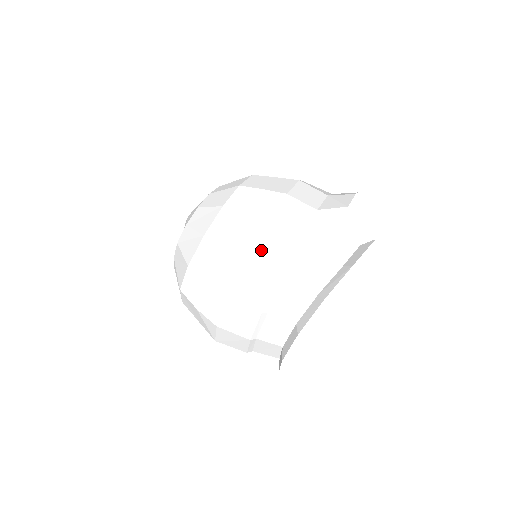
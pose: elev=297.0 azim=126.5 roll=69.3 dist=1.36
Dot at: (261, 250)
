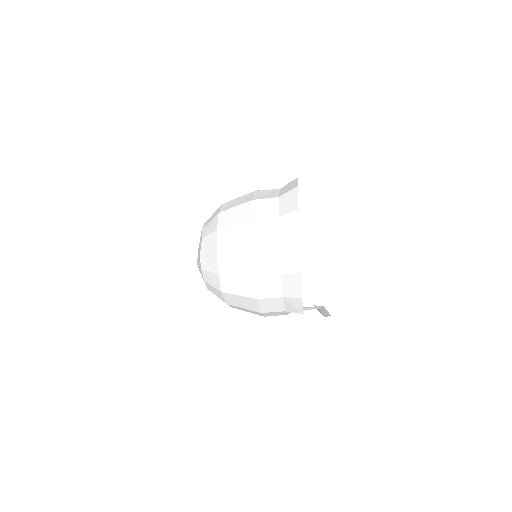
Dot at: occluded
